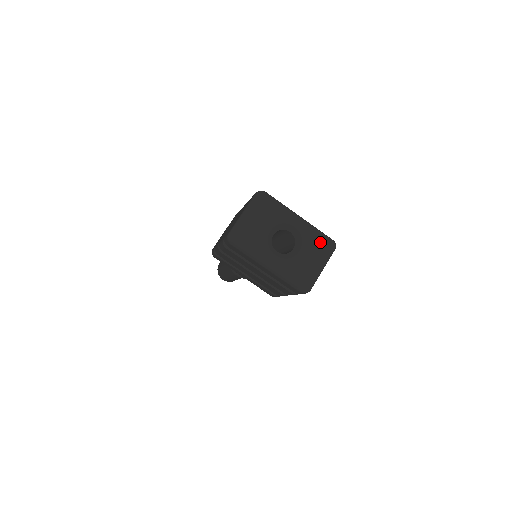
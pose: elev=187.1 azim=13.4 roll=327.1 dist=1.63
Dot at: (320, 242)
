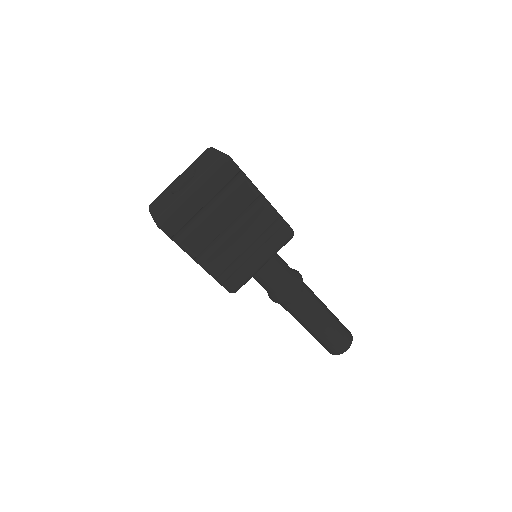
Dot at: (200, 157)
